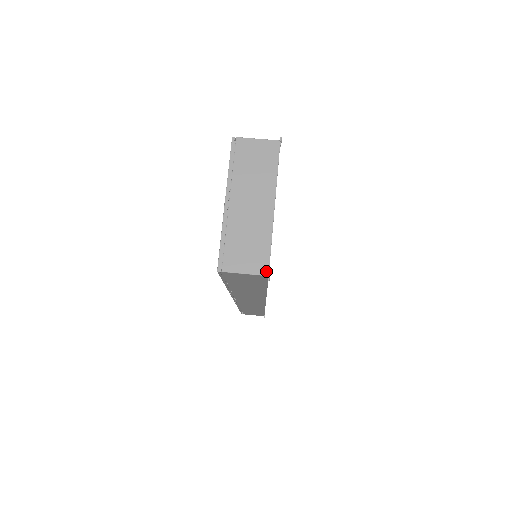
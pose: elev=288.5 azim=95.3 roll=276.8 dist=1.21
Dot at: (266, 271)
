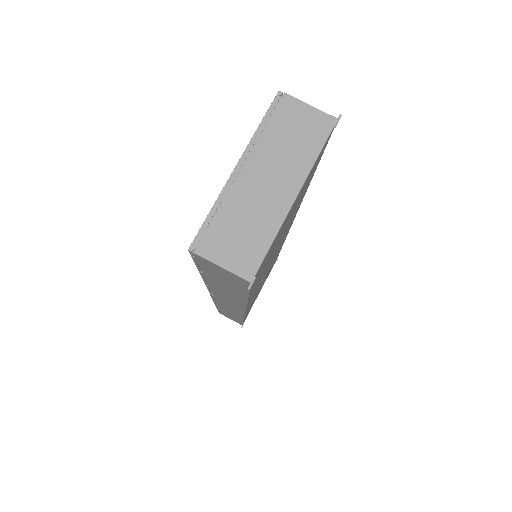
Dot at: (251, 275)
